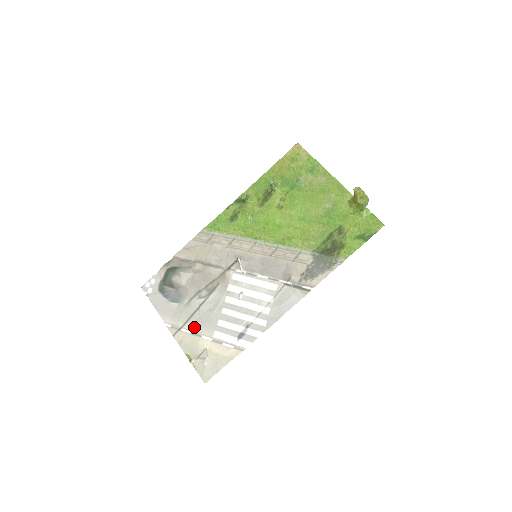
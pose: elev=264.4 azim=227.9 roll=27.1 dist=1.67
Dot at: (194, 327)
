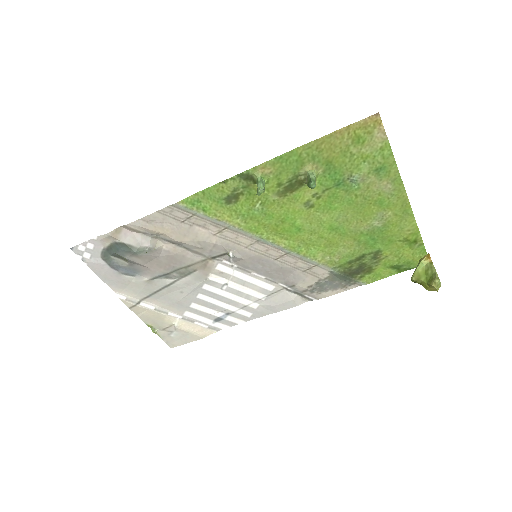
Dot at: (158, 303)
